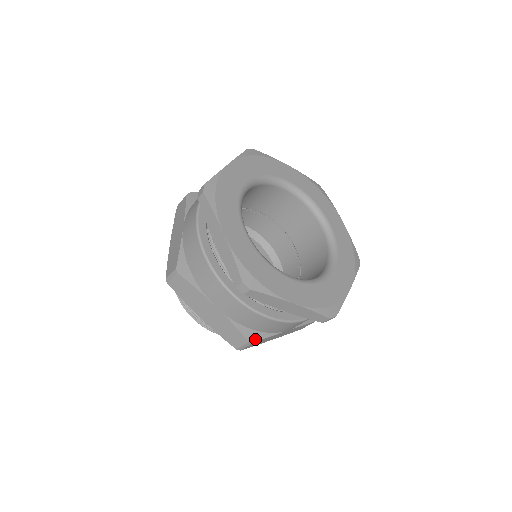
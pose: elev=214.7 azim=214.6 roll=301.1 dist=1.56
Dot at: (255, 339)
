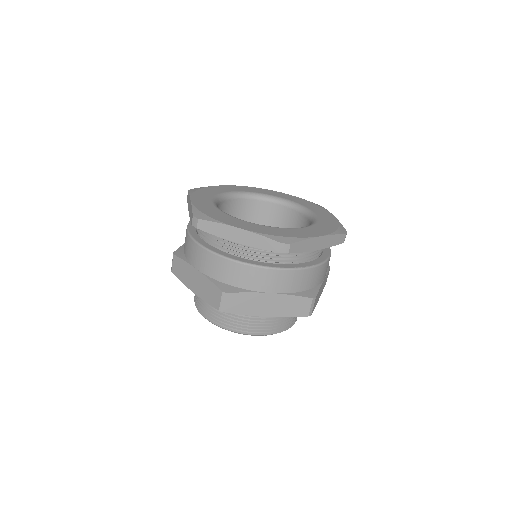
Dot at: (314, 295)
